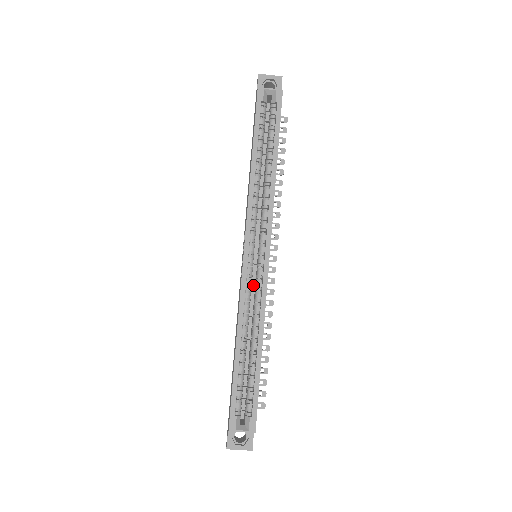
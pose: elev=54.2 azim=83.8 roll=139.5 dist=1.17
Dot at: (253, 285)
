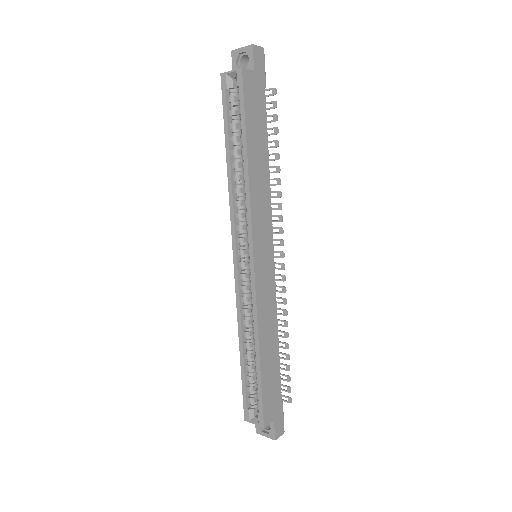
Dot at: occluded
